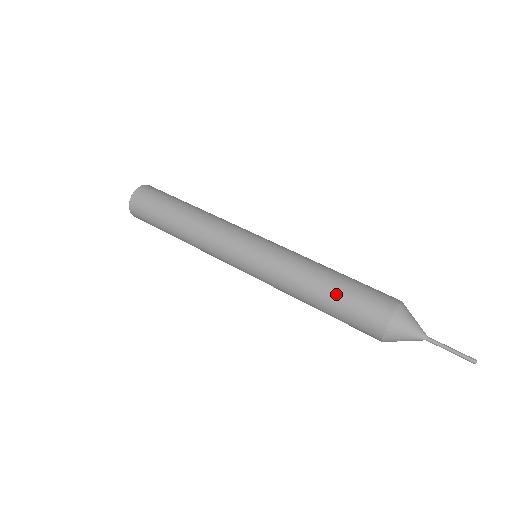
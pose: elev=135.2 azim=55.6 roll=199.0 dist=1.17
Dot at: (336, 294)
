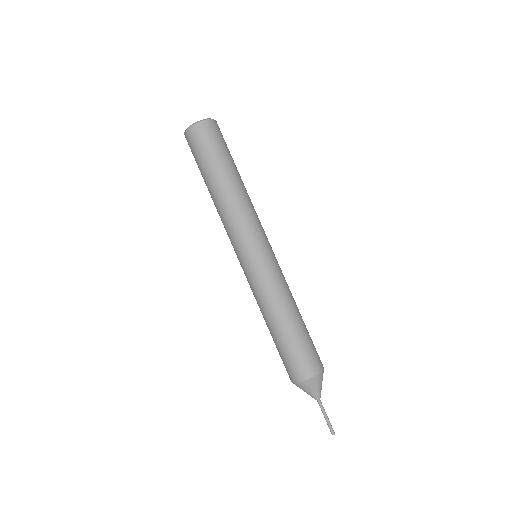
Dot at: (273, 340)
